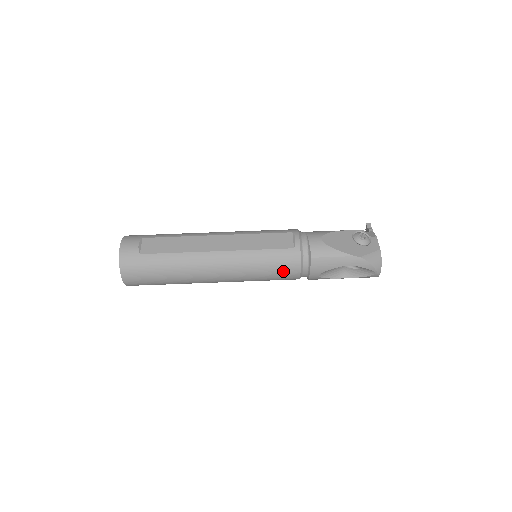
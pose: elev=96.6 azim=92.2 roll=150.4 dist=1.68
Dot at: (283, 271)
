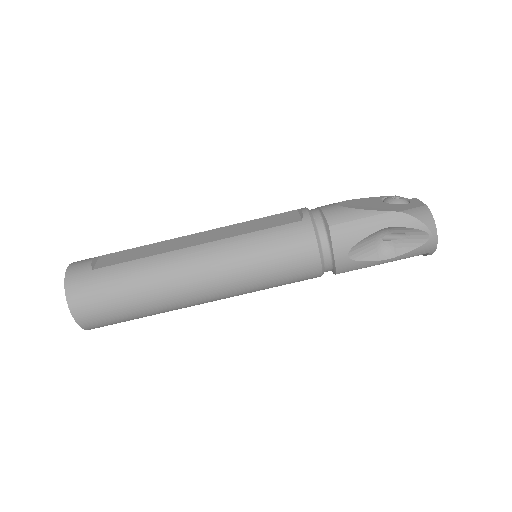
Dot at: (294, 255)
